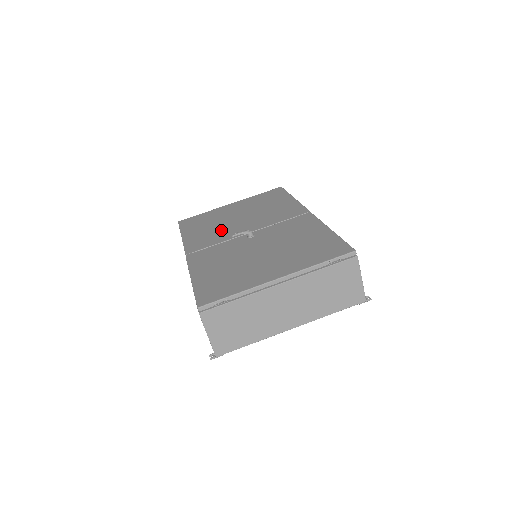
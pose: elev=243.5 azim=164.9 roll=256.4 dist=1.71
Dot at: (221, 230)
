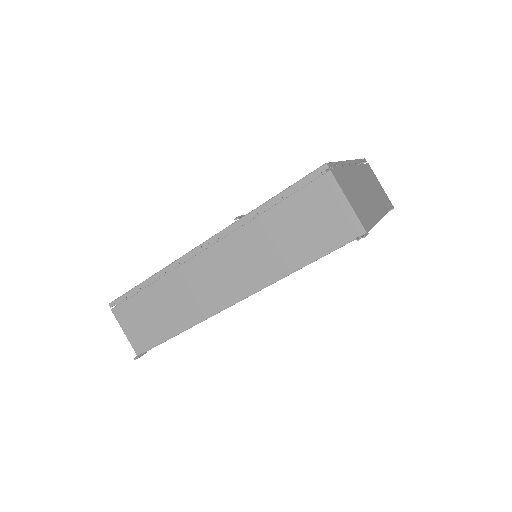
Dot at: occluded
